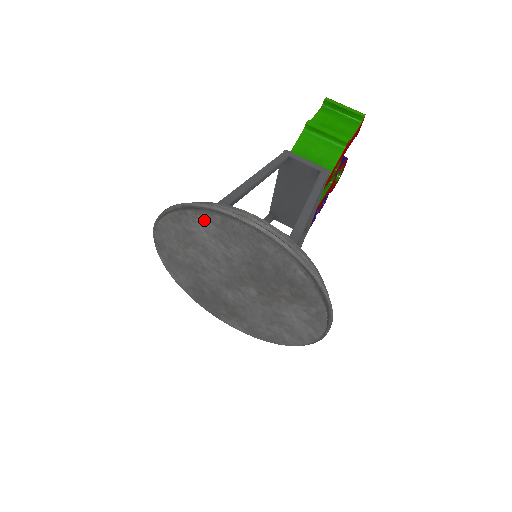
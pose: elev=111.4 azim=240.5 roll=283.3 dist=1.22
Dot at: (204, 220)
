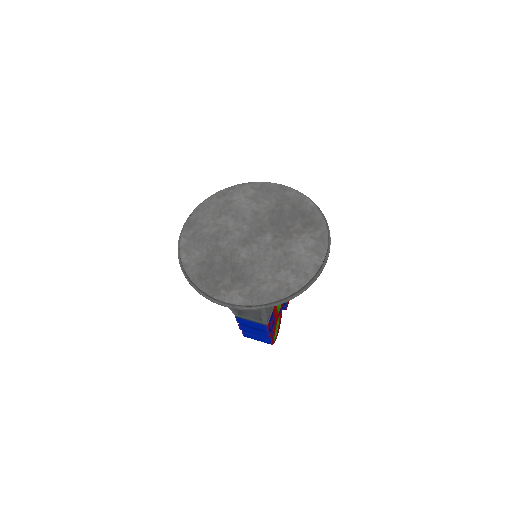
Dot at: (246, 189)
